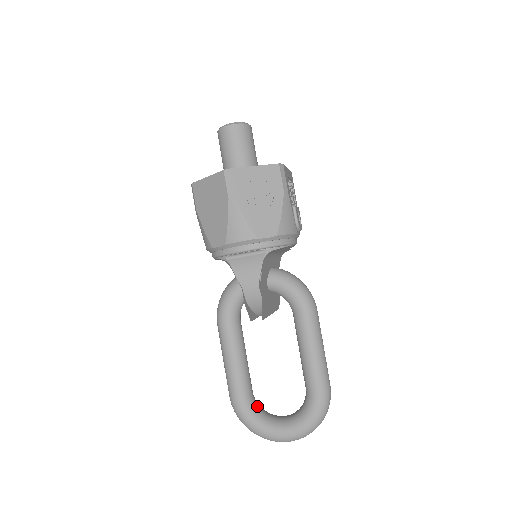
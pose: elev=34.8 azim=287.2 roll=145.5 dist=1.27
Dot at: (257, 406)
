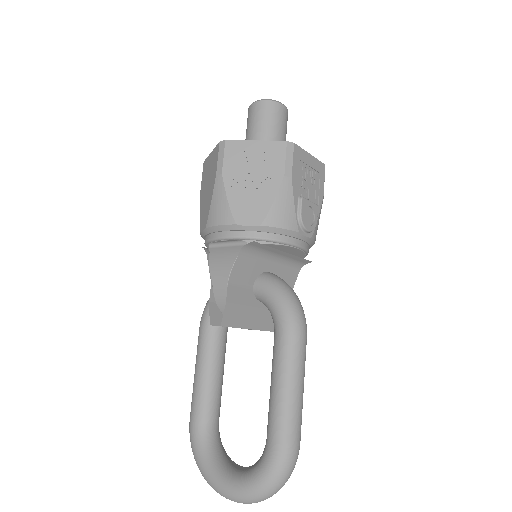
Dot at: (214, 441)
